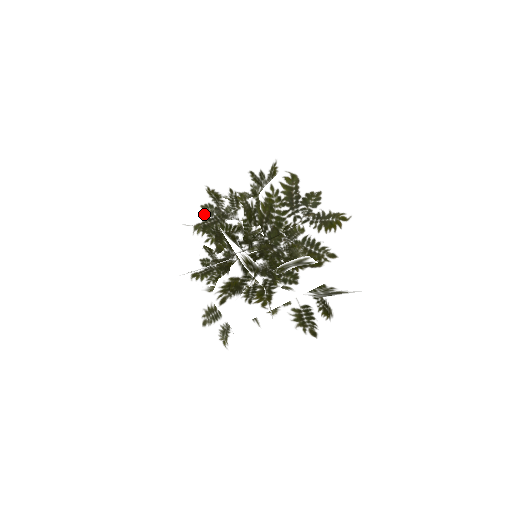
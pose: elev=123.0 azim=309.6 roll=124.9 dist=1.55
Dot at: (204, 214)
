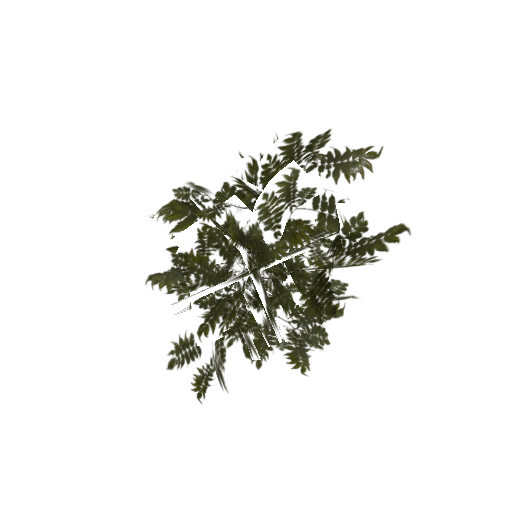
Dot at: occluded
